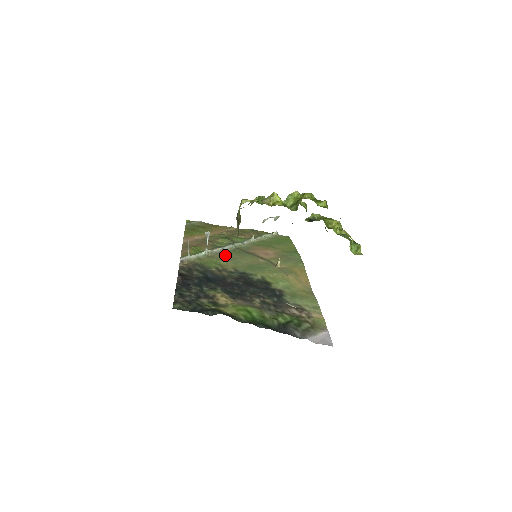
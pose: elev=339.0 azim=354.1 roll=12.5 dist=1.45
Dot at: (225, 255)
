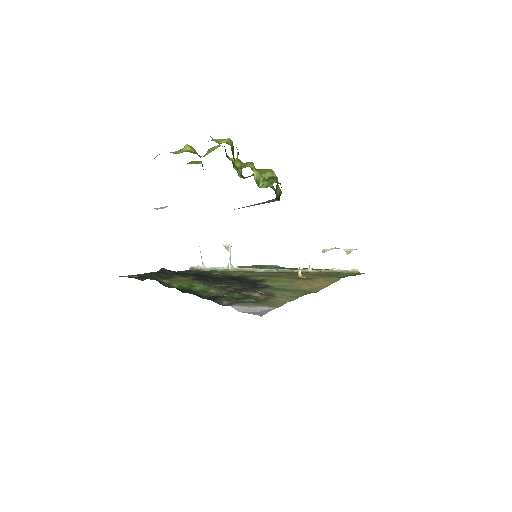
Dot at: (251, 271)
